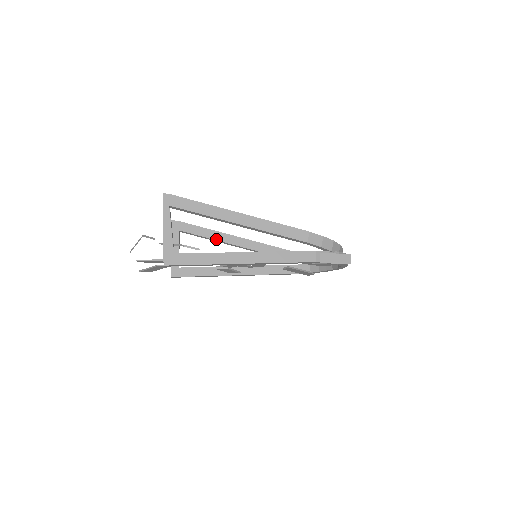
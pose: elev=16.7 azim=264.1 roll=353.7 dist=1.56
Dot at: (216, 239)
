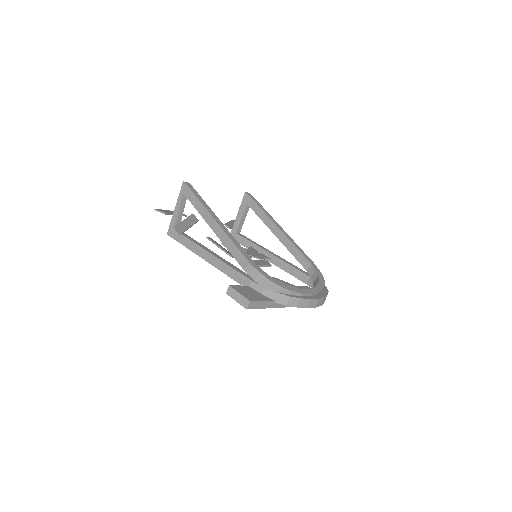
Dot at: (266, 224)
